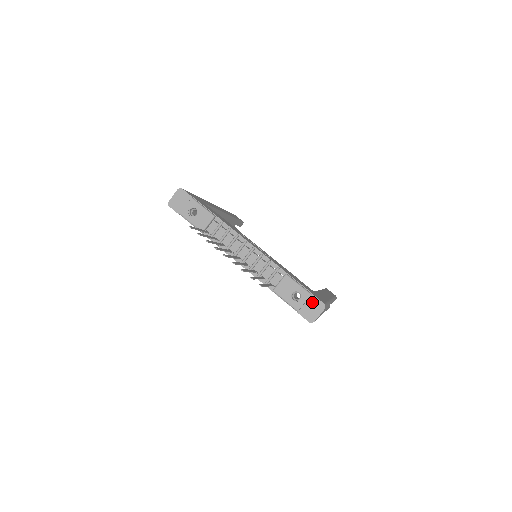
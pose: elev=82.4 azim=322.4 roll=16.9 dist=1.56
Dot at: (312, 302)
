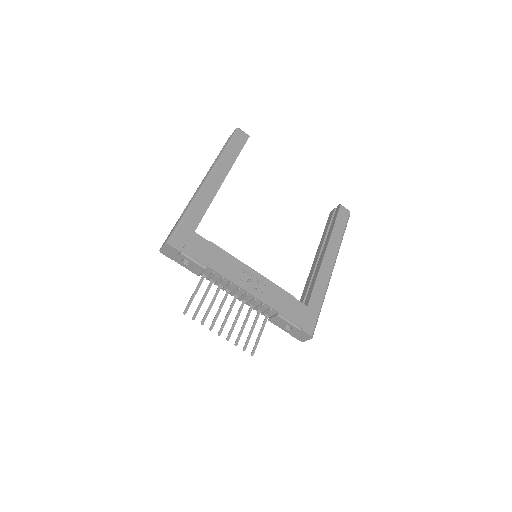
Dot at: (301, 333)
